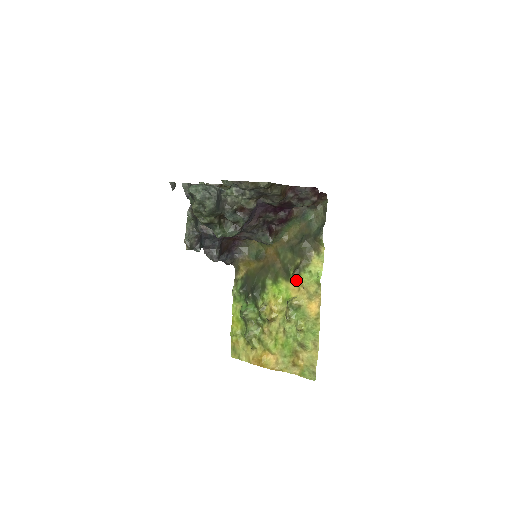
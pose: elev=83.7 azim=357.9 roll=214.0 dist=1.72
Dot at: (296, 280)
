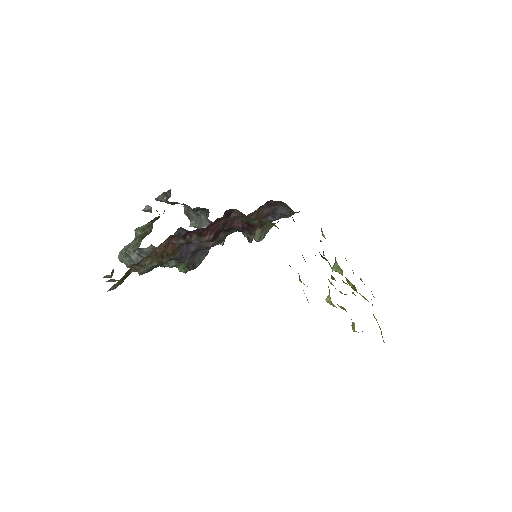
Dot at: occluded
